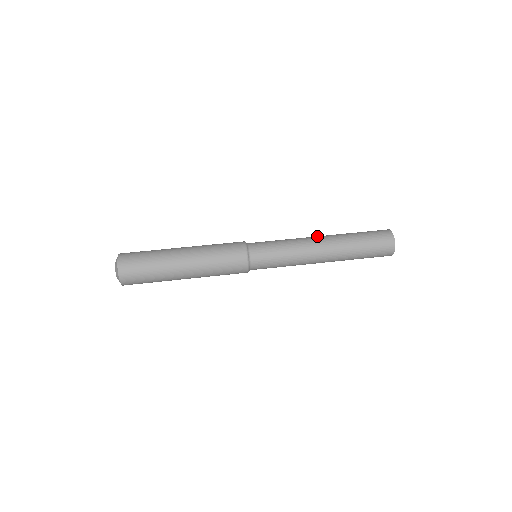
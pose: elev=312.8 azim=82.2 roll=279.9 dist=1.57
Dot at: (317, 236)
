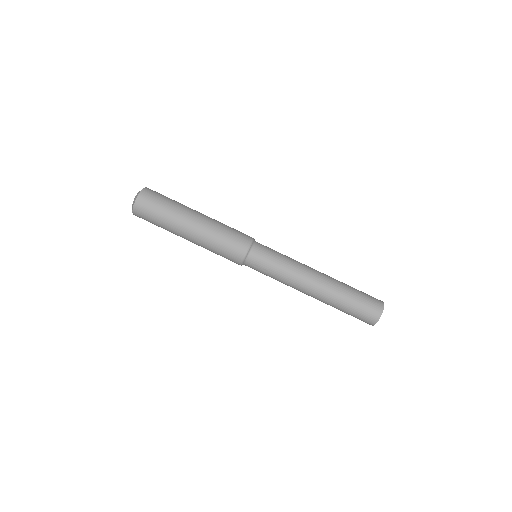
Dot at: (315, 279)
